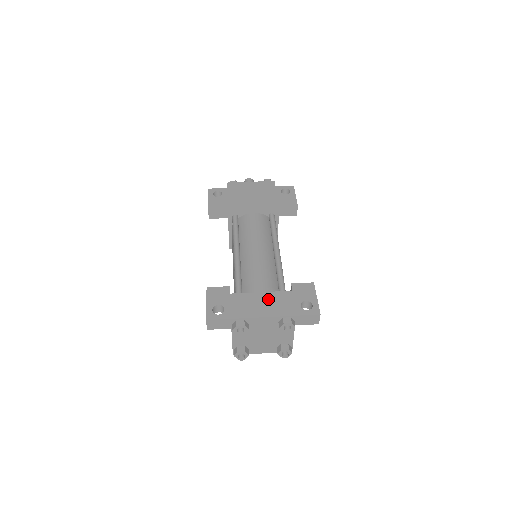
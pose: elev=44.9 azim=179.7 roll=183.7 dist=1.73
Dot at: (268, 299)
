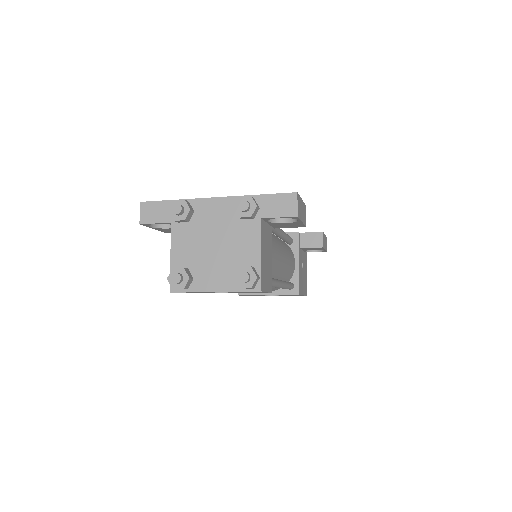
Dot at: occluded
